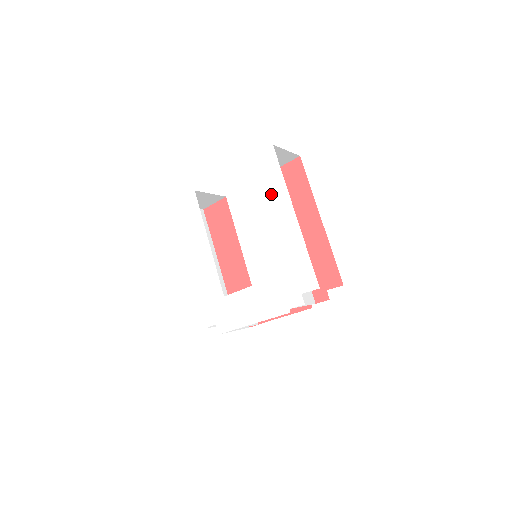
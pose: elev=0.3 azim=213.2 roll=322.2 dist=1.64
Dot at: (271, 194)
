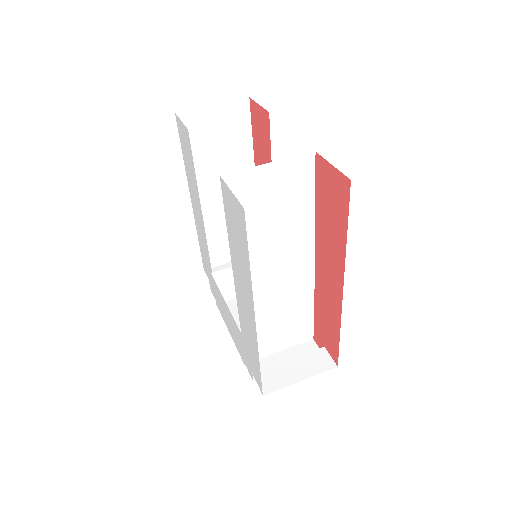
Dot at: (239, 261)
